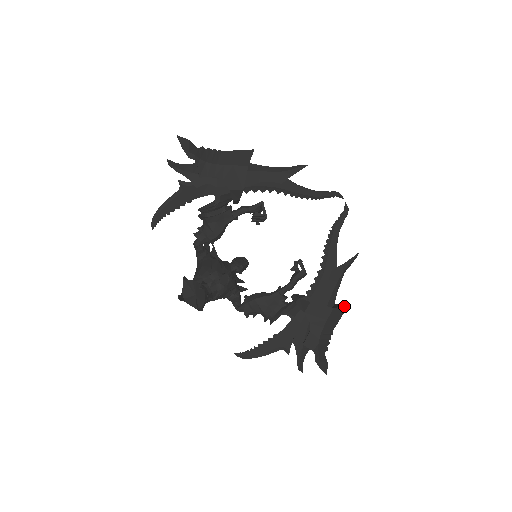
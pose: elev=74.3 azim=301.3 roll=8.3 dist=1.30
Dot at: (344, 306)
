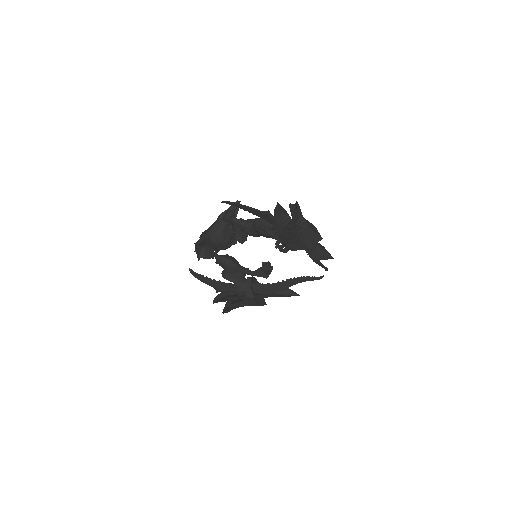
Dot at: occluded
